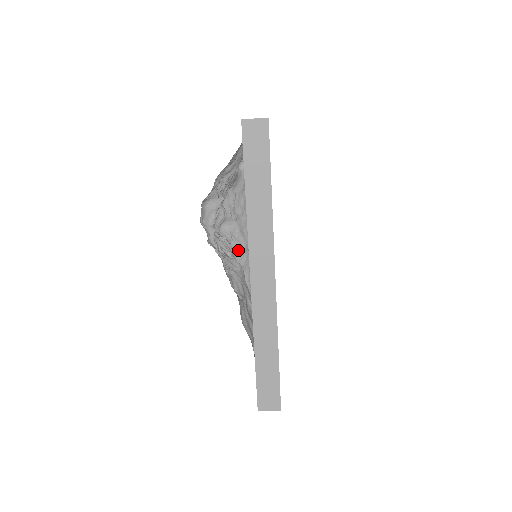
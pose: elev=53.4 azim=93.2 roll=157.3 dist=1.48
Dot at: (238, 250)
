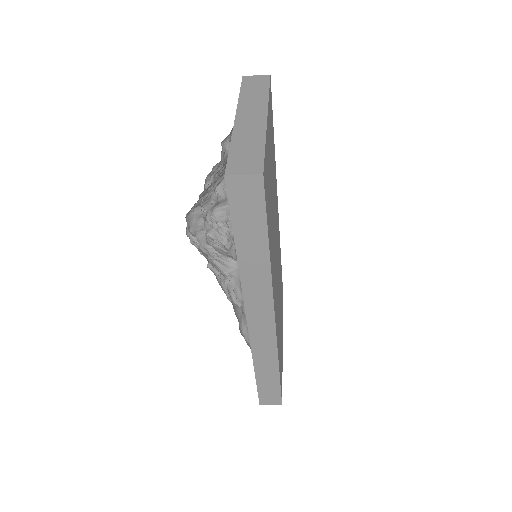
Dot at: occluded
